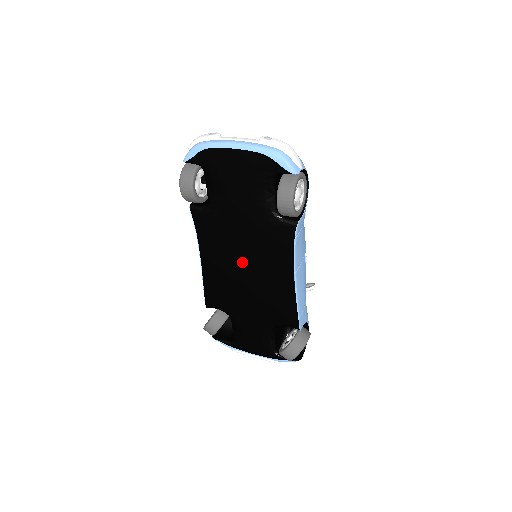
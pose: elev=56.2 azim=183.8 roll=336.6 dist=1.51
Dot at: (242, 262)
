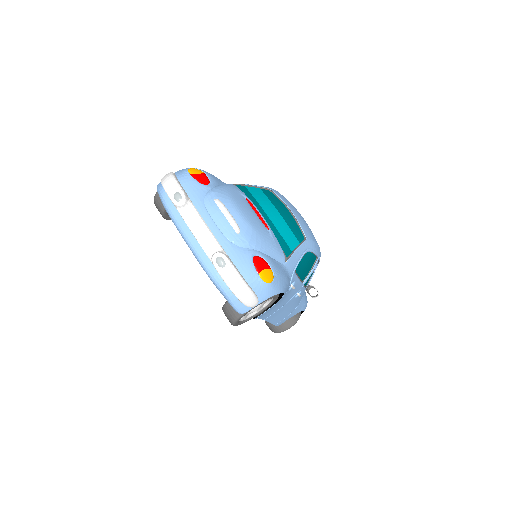
Dot at: occluded
